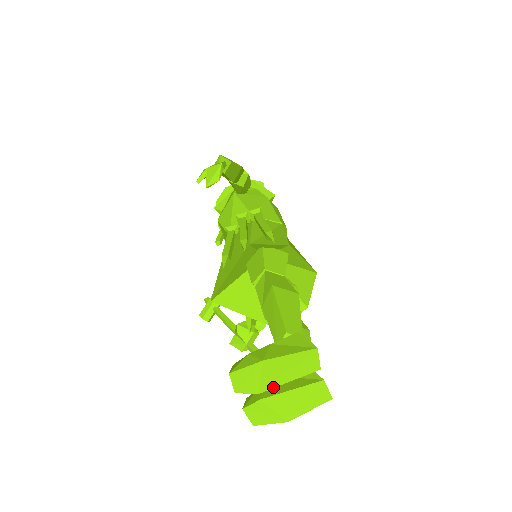
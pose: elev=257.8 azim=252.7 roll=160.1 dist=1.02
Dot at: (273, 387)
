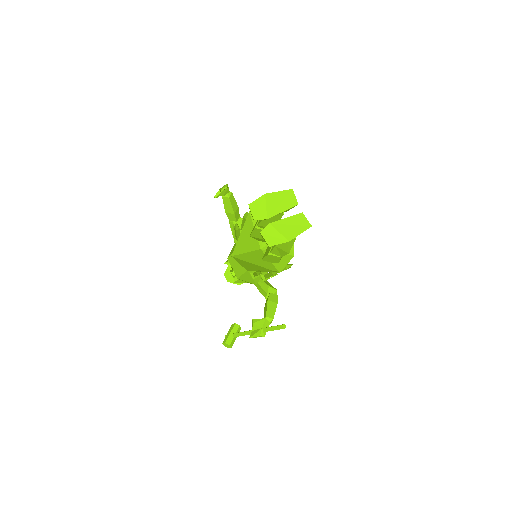
Dot at: occluded
